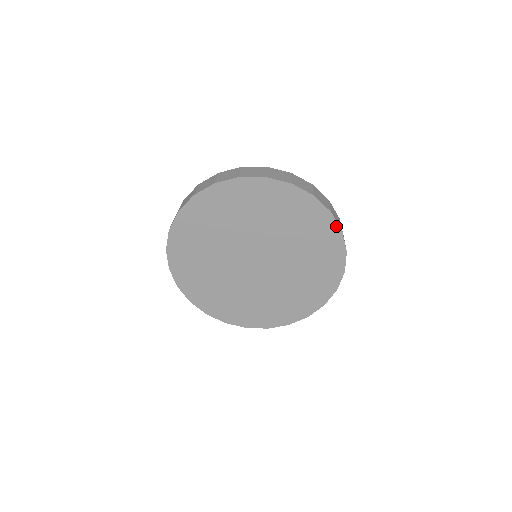
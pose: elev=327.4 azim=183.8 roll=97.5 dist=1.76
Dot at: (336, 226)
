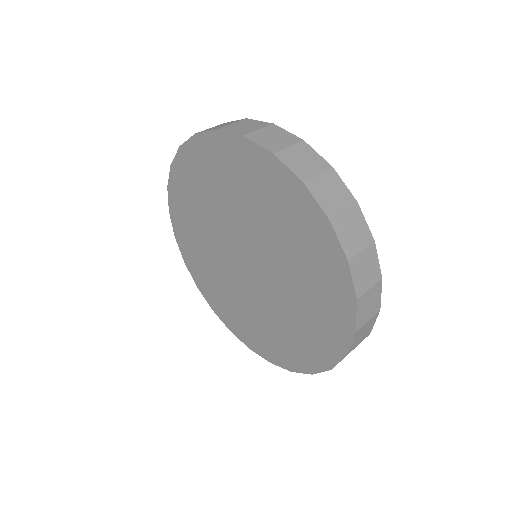
Dot at: (353, 319)
